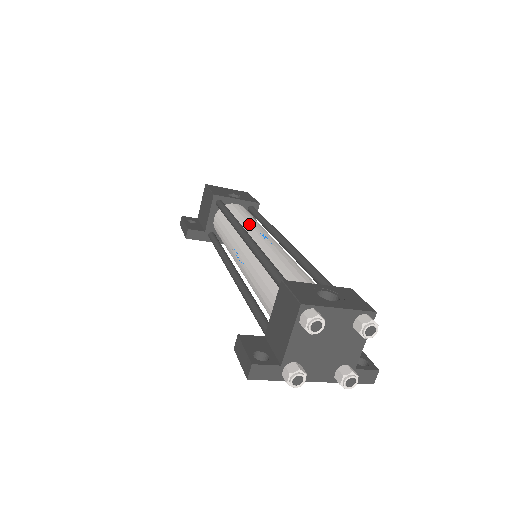
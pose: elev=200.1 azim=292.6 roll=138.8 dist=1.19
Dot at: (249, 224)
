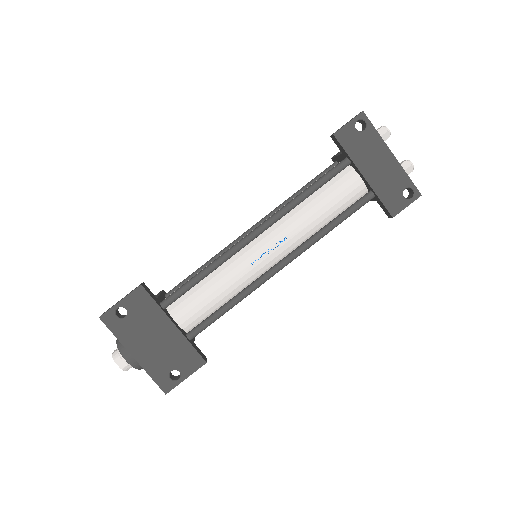
Dot at: occluded
